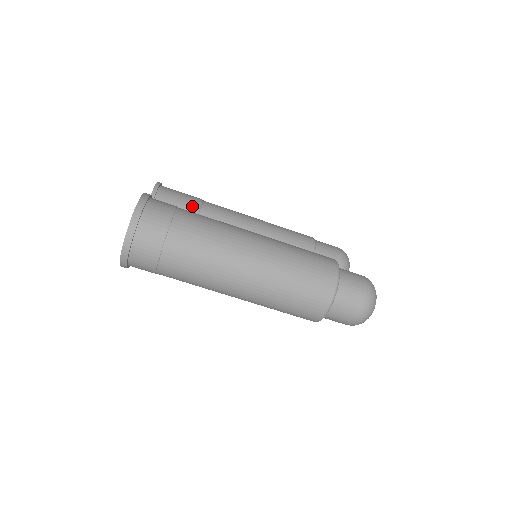
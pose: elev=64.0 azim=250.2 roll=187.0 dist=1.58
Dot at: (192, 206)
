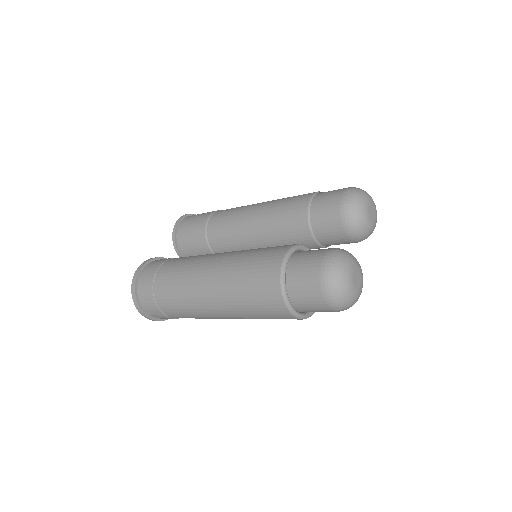
Dot at: (200, 231)
